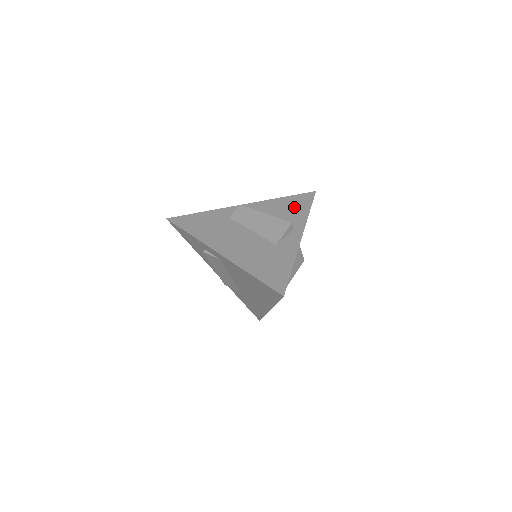
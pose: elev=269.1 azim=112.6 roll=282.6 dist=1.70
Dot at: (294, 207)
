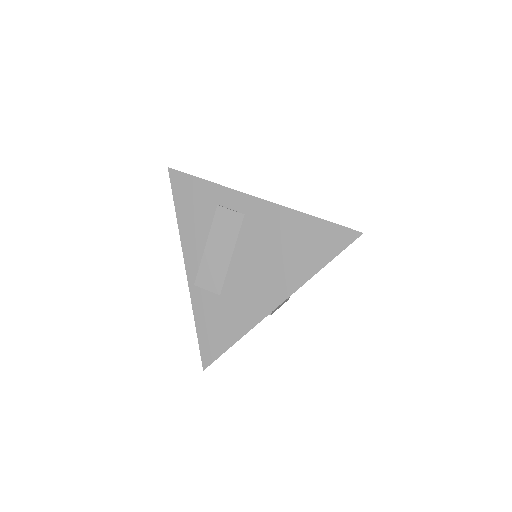
Dot at: occluded
